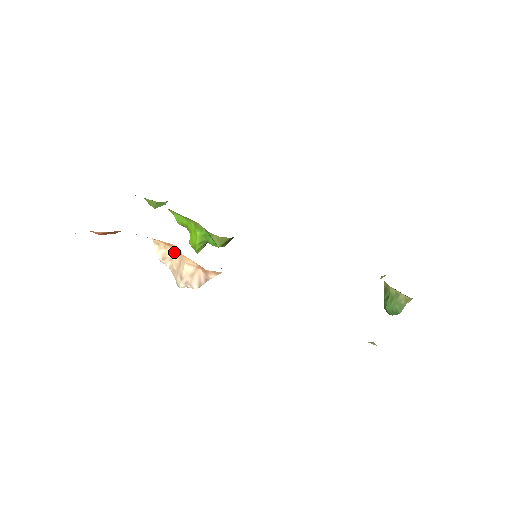
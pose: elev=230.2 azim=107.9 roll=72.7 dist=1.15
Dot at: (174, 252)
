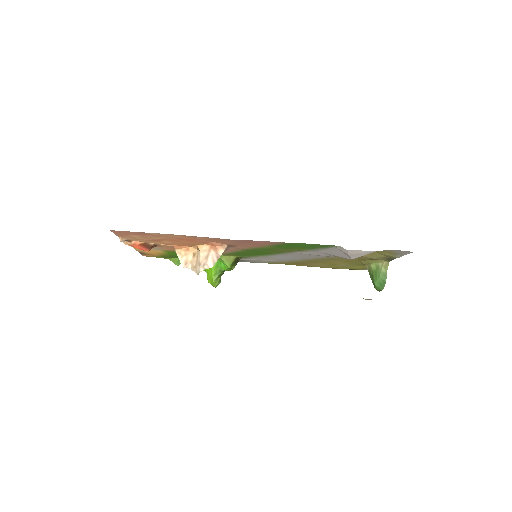
Dot at: (193, 255)
